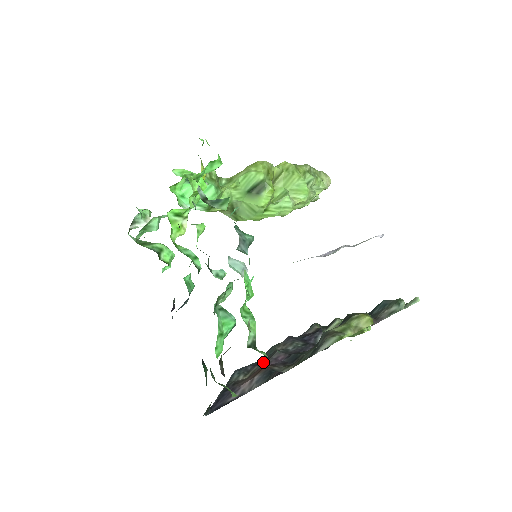
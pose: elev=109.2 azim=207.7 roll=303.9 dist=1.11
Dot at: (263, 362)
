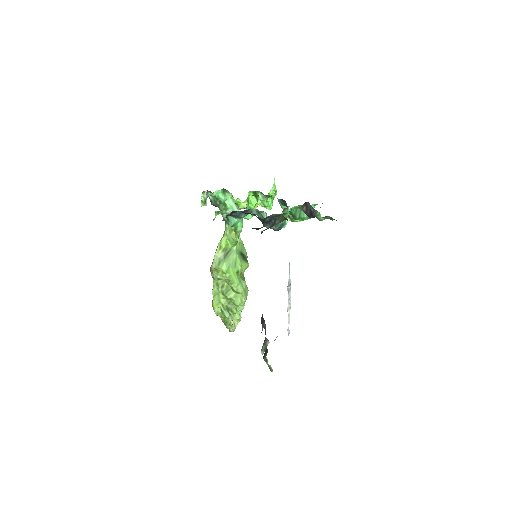
Dot at: occluded
